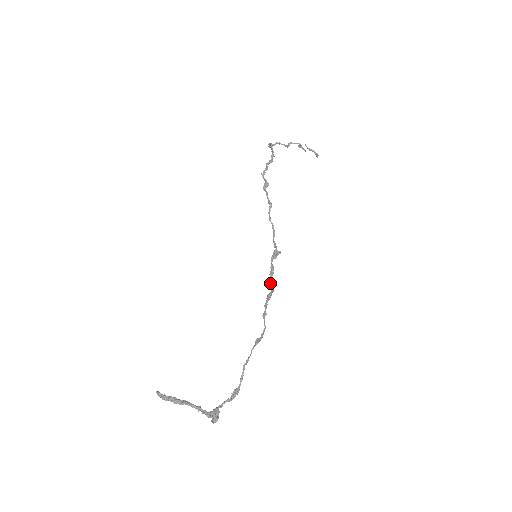
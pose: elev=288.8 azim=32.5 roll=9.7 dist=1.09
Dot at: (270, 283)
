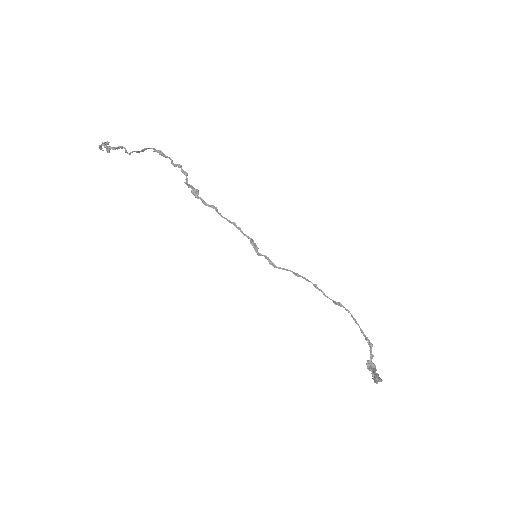
Dot at: occluded
